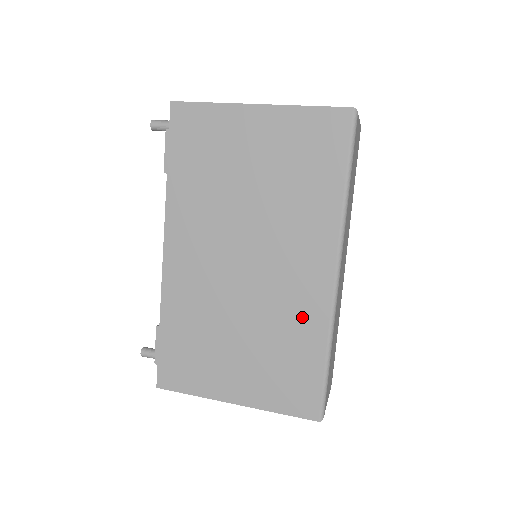
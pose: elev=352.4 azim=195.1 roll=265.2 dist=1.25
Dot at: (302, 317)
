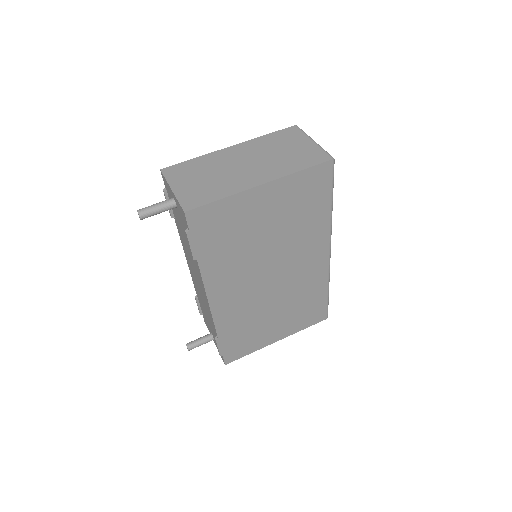
Dot at: (312, 283)
